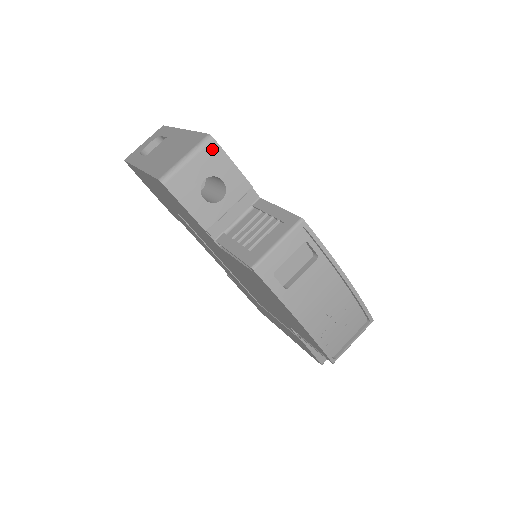
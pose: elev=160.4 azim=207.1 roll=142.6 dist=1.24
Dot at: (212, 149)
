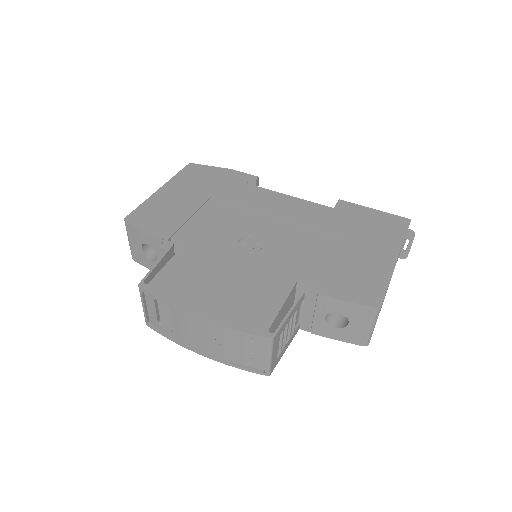
Dot at: (130, 228)
